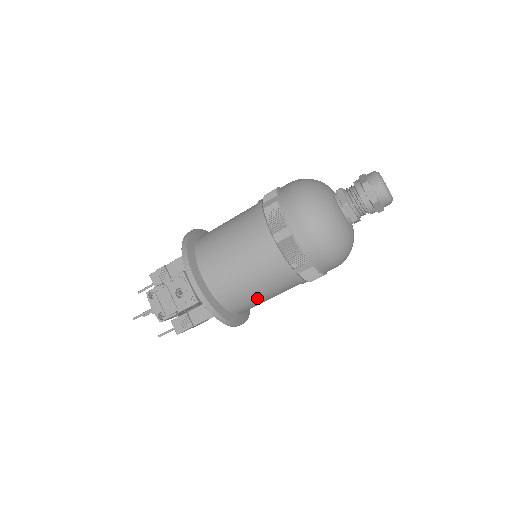
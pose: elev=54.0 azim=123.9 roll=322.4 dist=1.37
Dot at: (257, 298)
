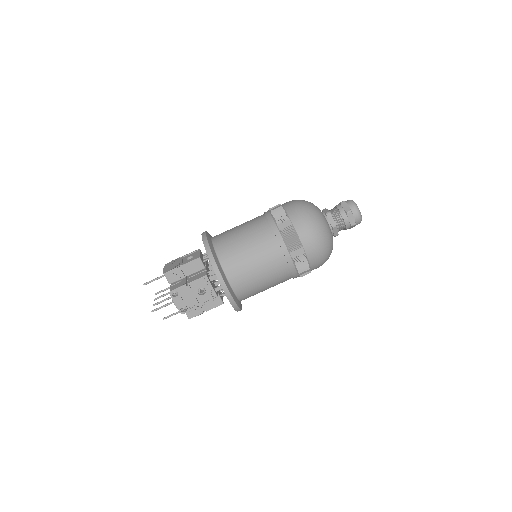
Dot at: occluded
